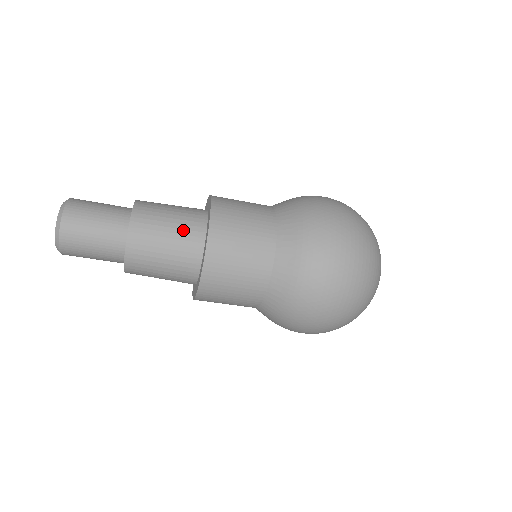
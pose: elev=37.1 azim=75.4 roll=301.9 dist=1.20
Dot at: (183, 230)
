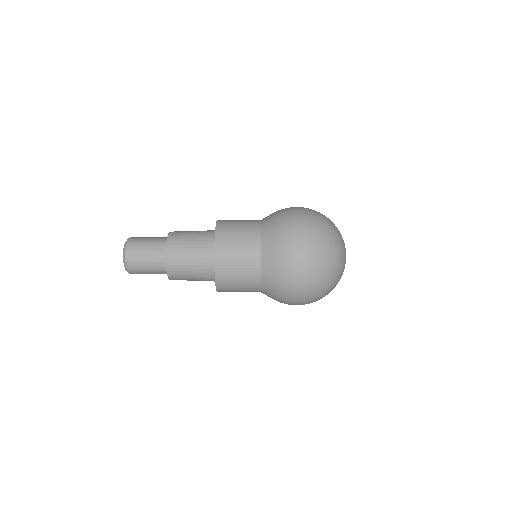
Dot at: (200, 266)
